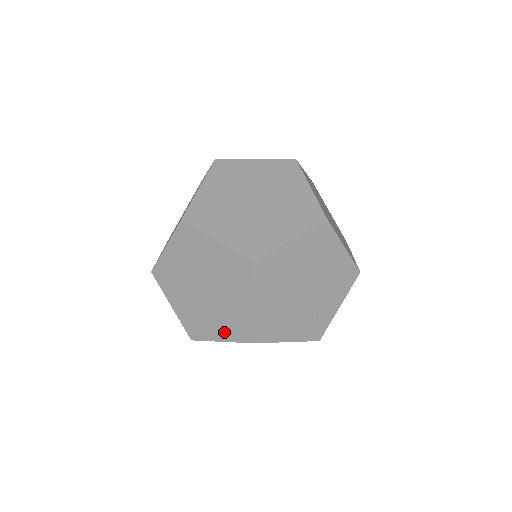
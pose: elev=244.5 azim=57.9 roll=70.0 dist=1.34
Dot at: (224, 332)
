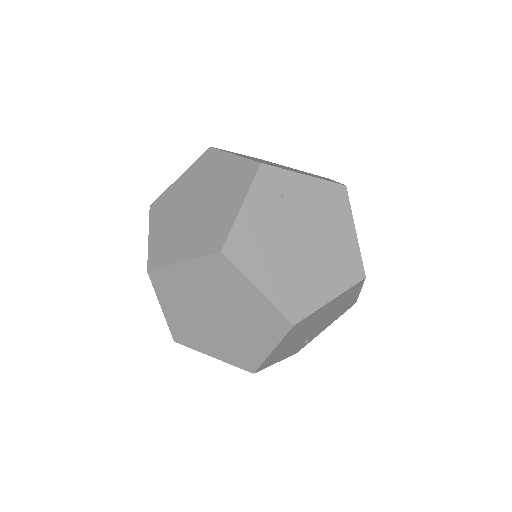
Dot at: (222, 353)
